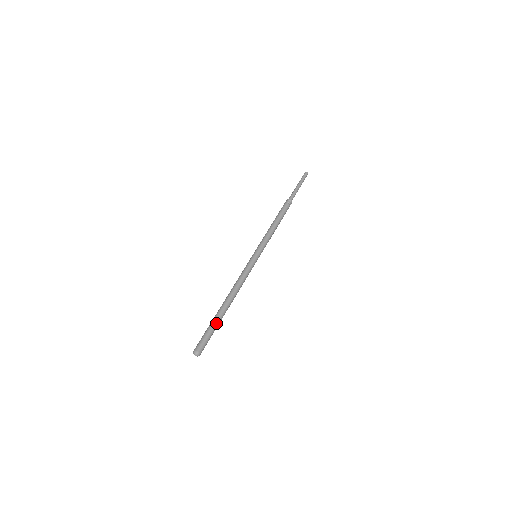
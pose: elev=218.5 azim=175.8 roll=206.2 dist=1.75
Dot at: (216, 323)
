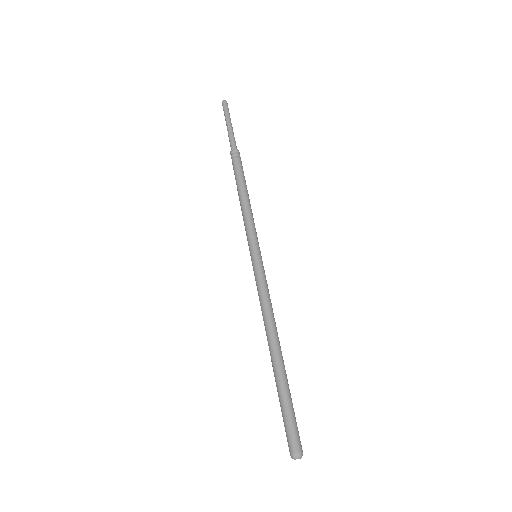
Dot at: occluded
